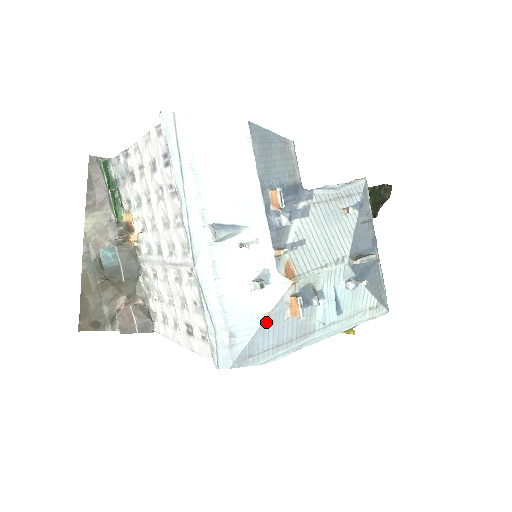
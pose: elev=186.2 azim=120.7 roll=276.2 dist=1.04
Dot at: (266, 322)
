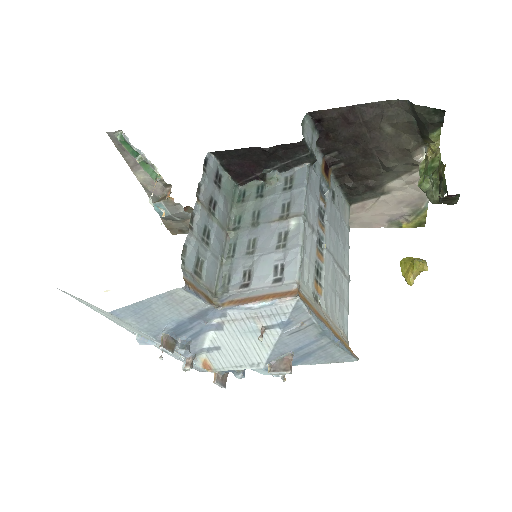
Dot at: occluded
